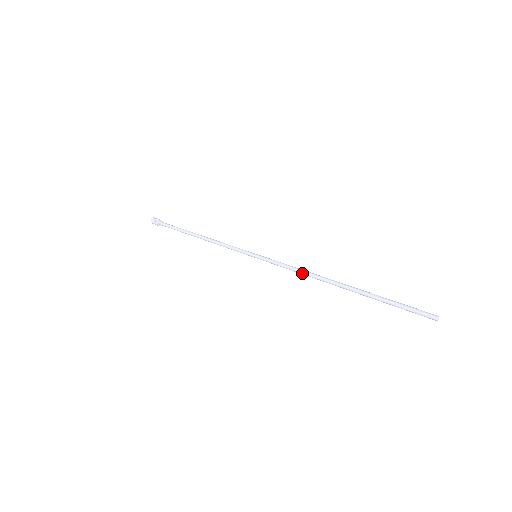
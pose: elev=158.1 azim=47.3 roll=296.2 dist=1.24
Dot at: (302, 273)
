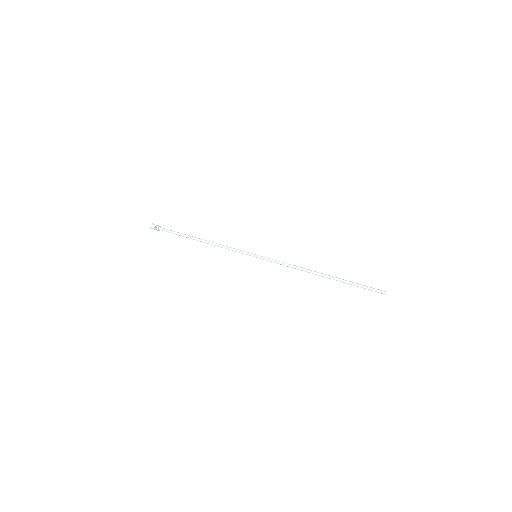
Dot at: occluded
